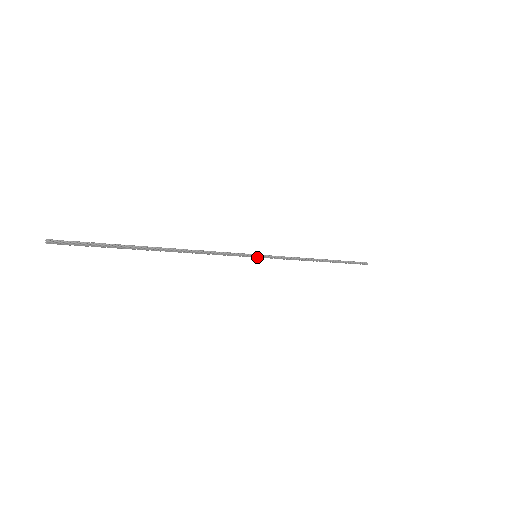
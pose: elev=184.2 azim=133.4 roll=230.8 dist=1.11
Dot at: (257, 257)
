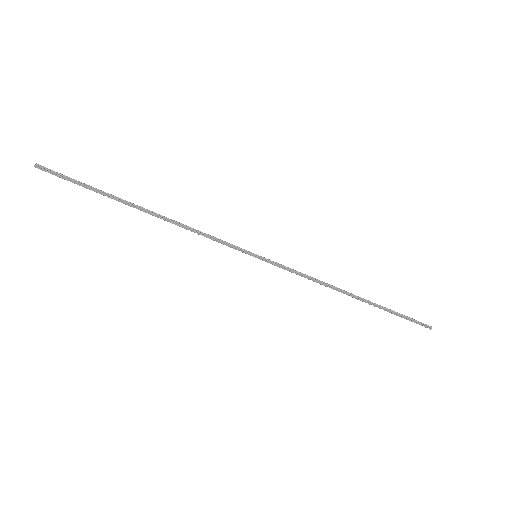
Dot at: (257, 257)
